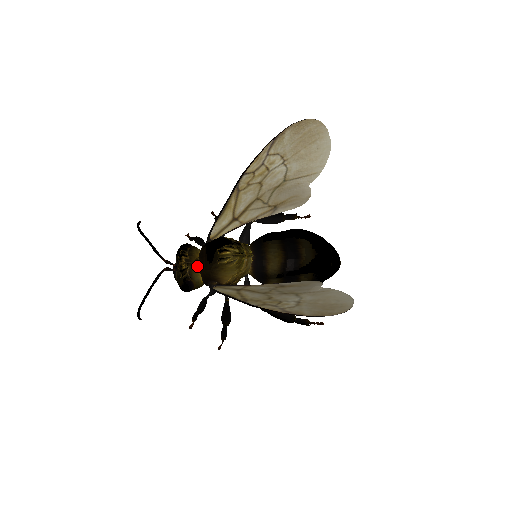
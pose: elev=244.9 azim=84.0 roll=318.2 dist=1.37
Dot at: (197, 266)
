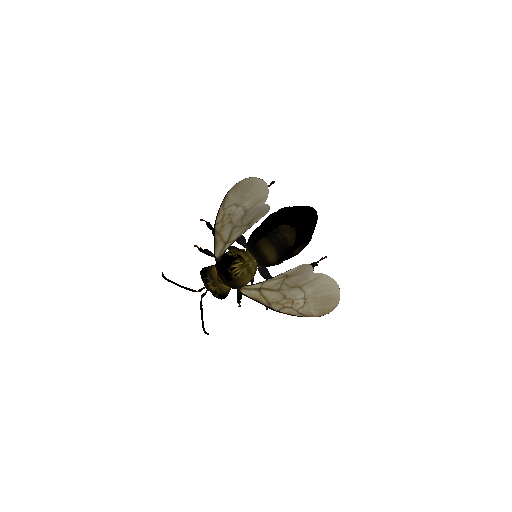
Dot at: (221, 283)
